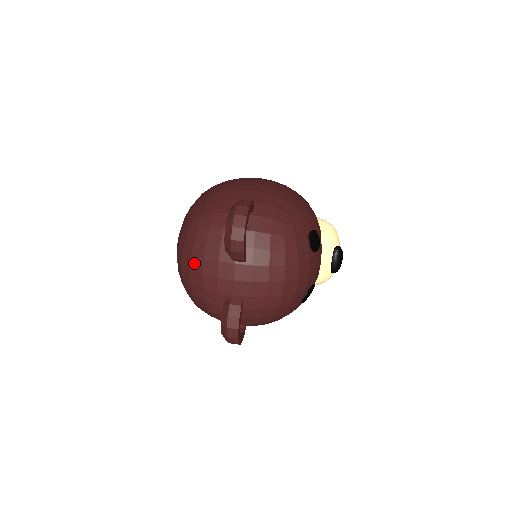
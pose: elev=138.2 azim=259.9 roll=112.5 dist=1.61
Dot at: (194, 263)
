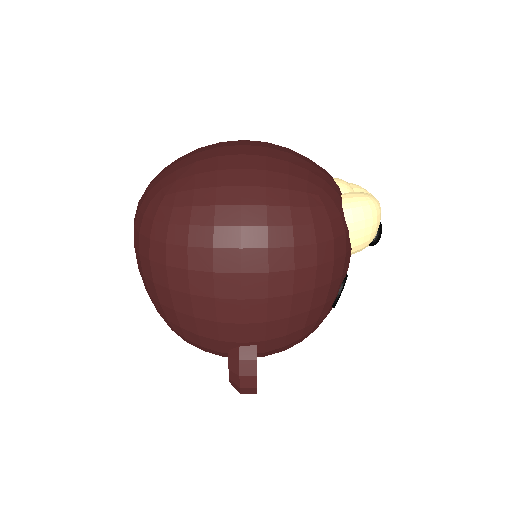
Dot at: occluded
